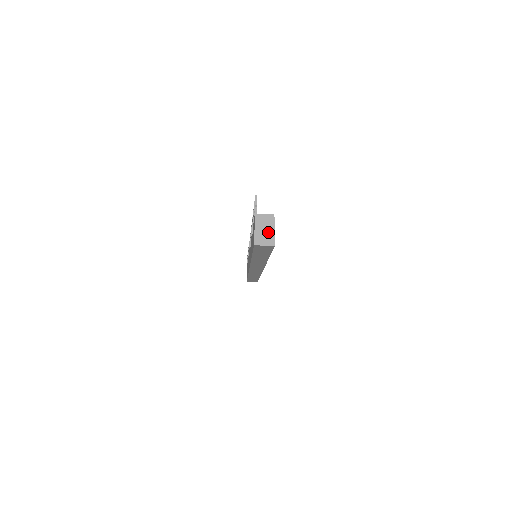
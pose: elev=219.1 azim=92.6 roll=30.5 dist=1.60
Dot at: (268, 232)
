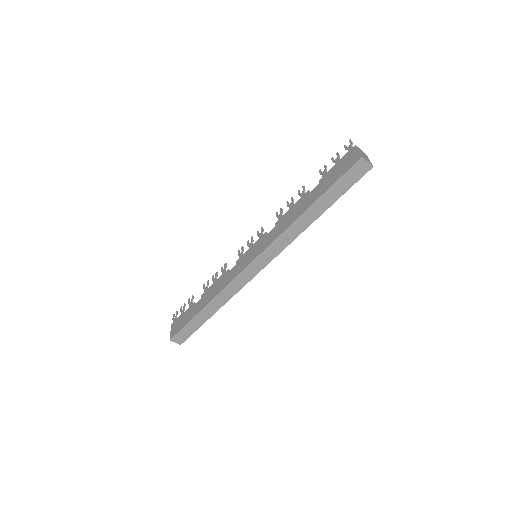
Dot at: (367, 158)
